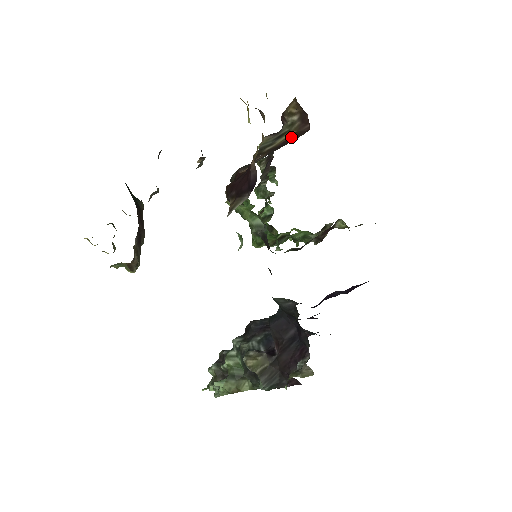
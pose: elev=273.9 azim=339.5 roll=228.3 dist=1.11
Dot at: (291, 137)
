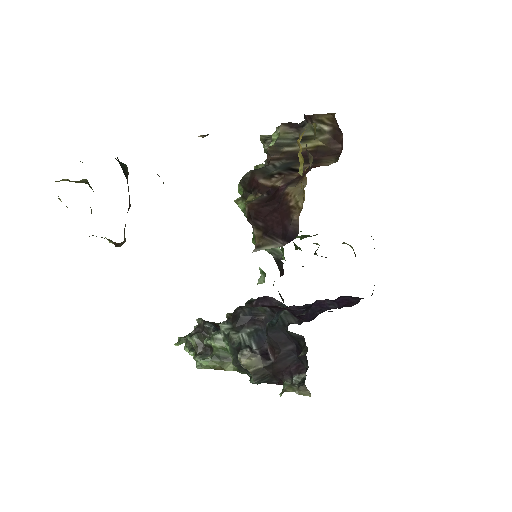
Dot at: (318, 151)
